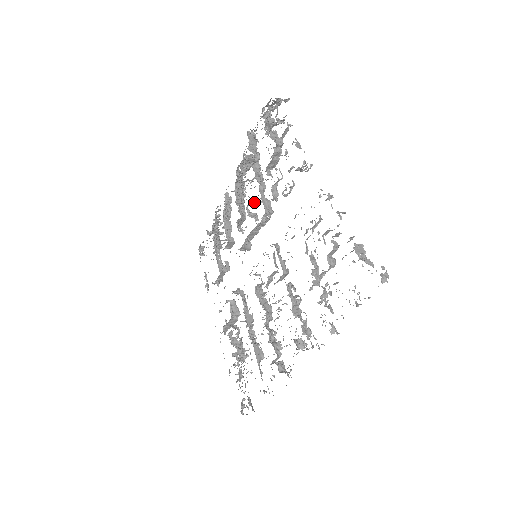
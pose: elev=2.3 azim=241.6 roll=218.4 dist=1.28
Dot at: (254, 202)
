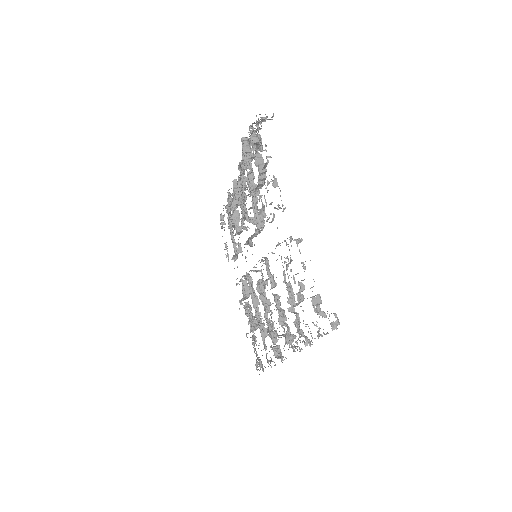
Dot at: (251, 208)
